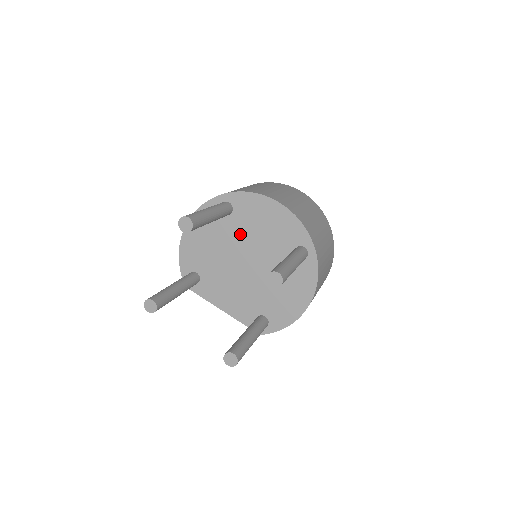
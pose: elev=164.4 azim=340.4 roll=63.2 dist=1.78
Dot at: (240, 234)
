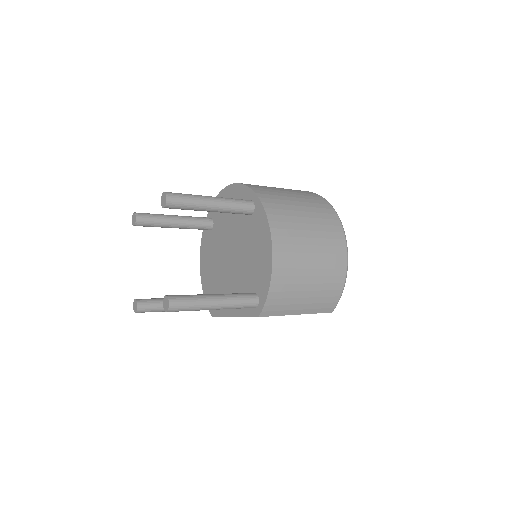
Dot at: (221, 235)
